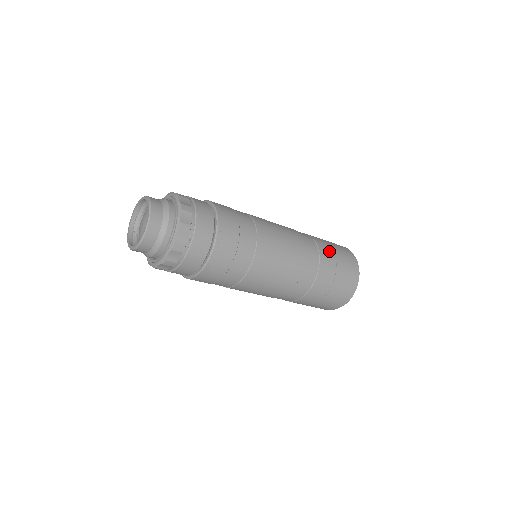
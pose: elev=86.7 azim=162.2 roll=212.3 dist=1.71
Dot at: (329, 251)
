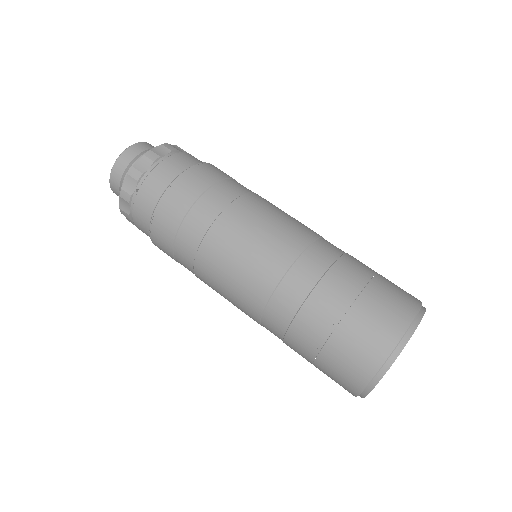
Dot at: (349, 285)
